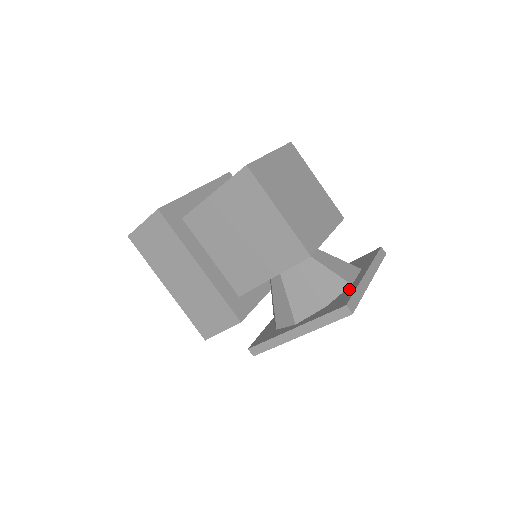
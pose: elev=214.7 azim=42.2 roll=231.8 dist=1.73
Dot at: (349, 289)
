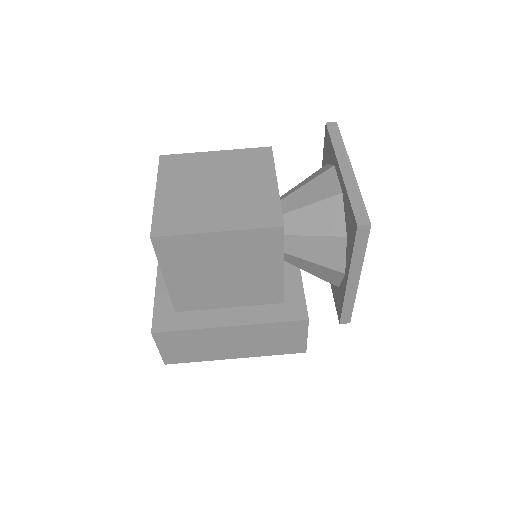
Dot at: (344, 201)
